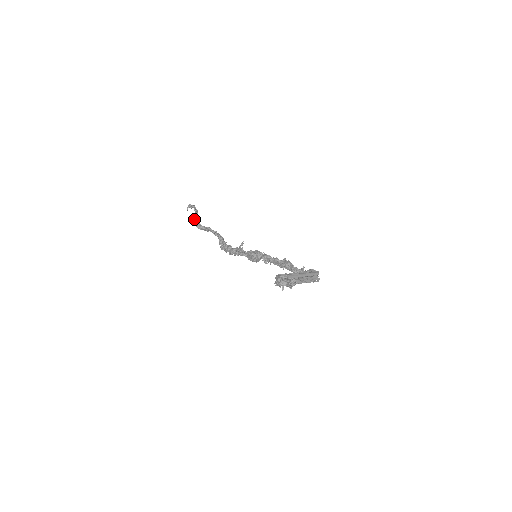
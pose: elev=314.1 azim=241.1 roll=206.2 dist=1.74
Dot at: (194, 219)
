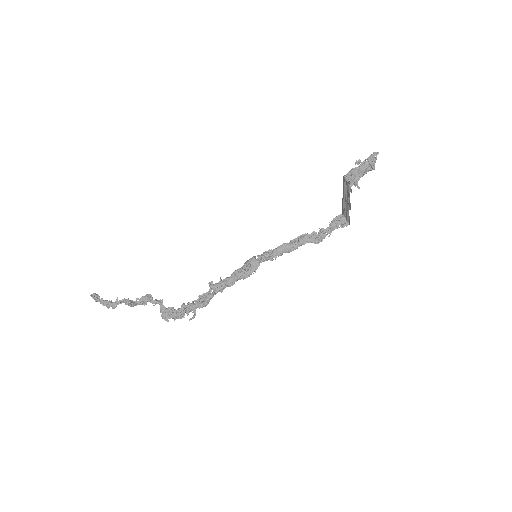
Dot at: (117, 297)
